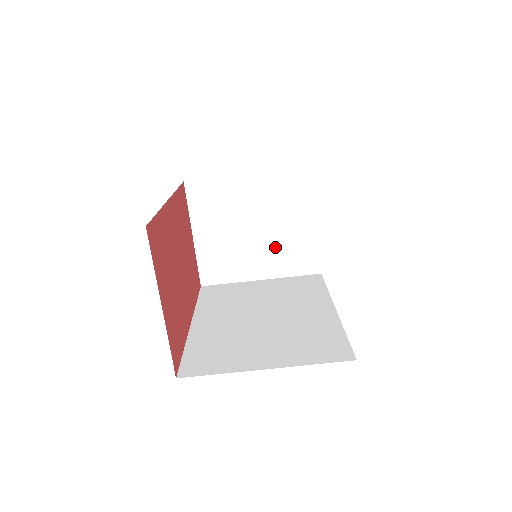
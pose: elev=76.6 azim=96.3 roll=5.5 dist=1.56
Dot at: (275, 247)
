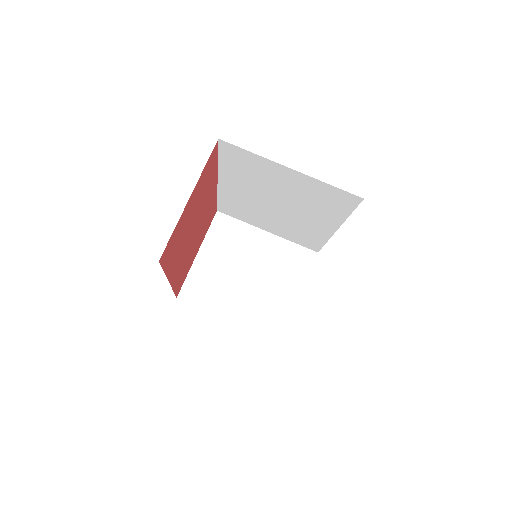
Dot at: (257, 298)
